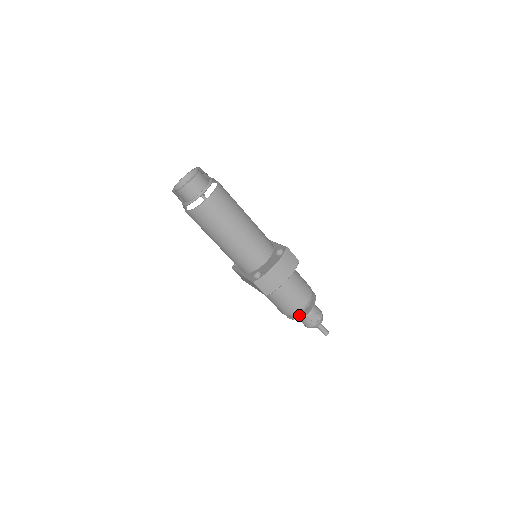
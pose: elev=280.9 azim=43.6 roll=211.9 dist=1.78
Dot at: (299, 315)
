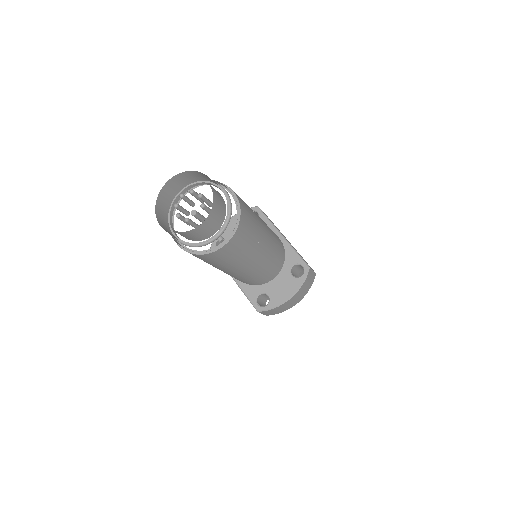
Dot at: occluded
